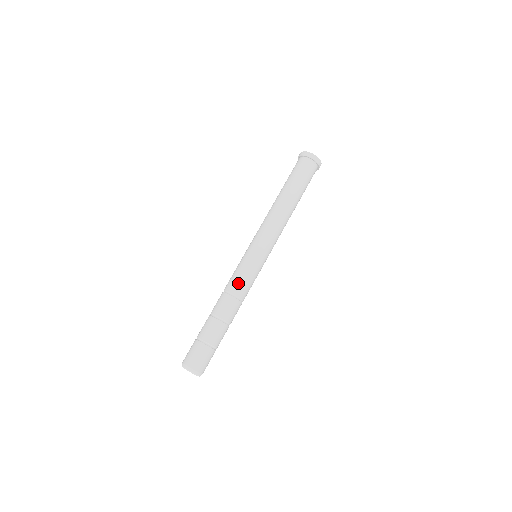
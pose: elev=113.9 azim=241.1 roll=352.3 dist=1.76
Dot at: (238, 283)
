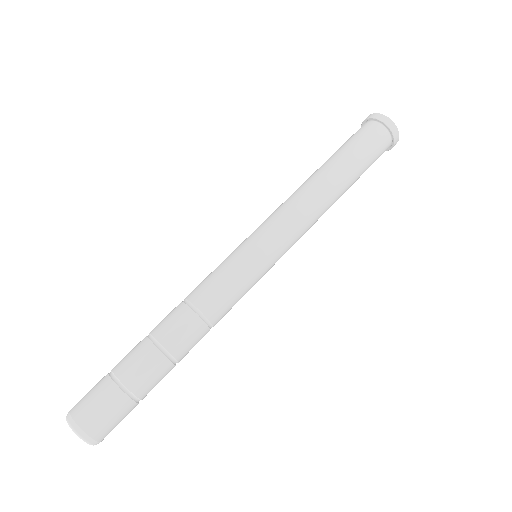
Dot at: (214, 294)
